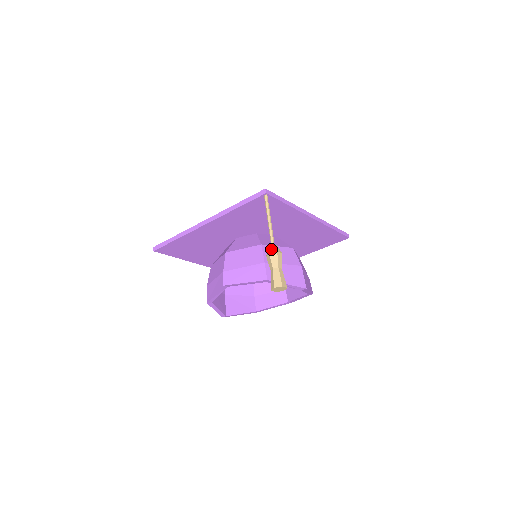
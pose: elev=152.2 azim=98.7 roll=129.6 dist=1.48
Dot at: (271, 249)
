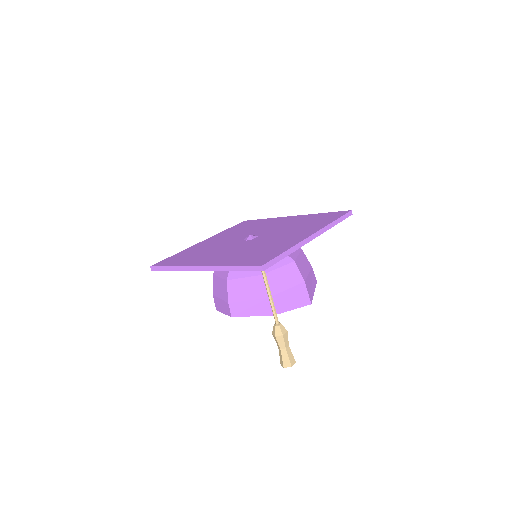
Dot at: (276, 332)
